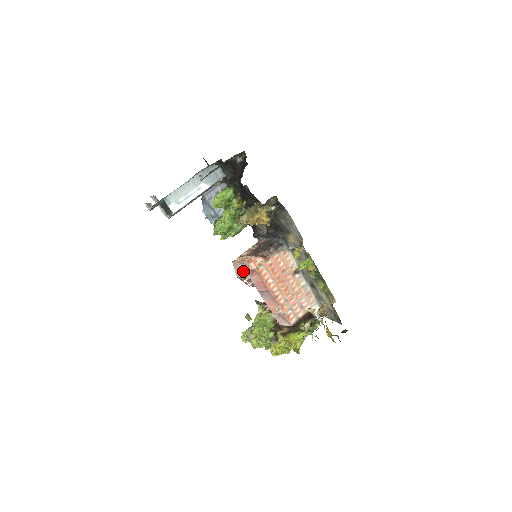
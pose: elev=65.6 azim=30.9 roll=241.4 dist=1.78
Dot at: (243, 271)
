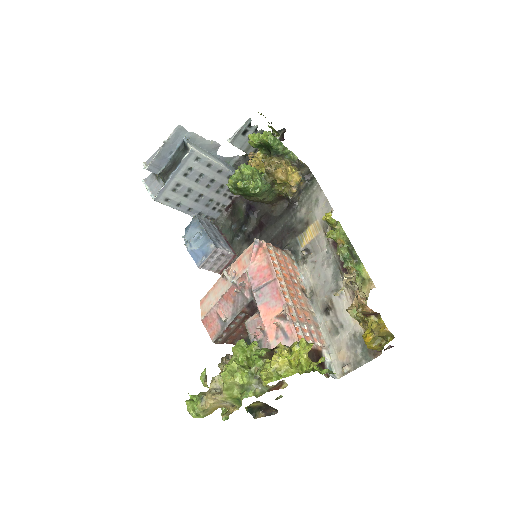
Dot at: (229, 278)
